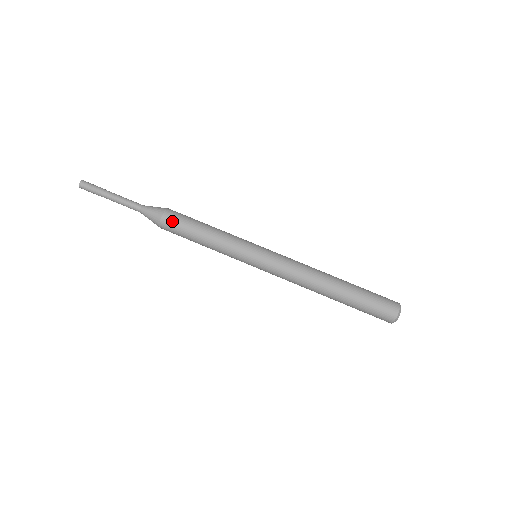
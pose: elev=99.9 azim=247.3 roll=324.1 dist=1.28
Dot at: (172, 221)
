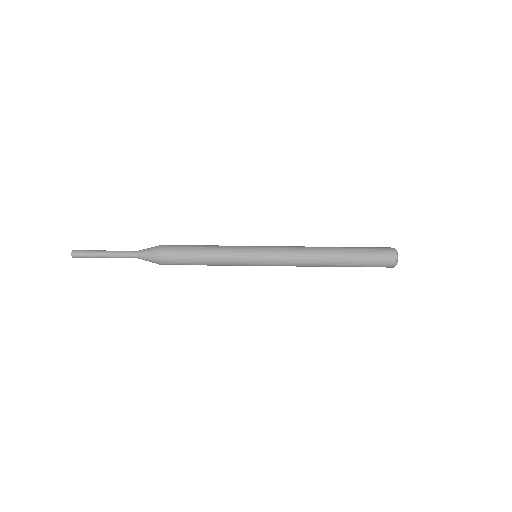
Dot at: (171, 260)
